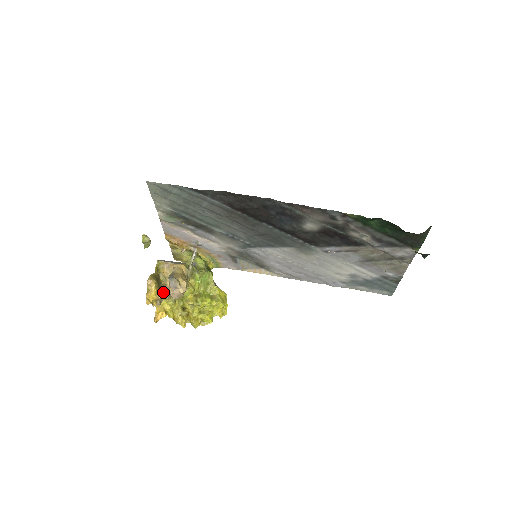
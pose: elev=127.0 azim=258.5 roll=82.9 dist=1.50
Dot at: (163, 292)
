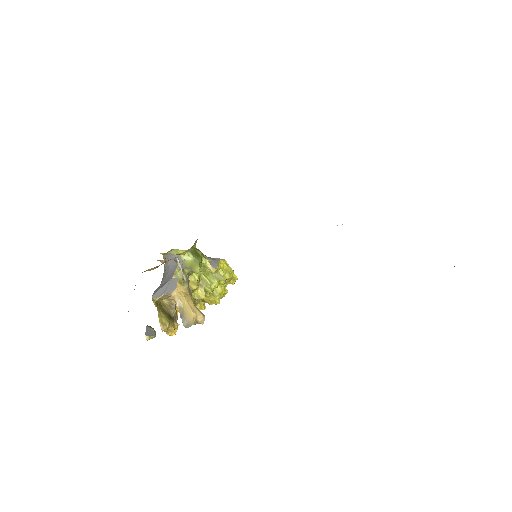
Dot at: (175, 313)
